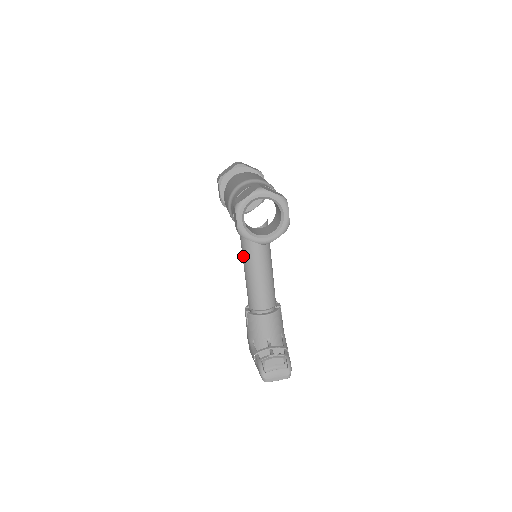
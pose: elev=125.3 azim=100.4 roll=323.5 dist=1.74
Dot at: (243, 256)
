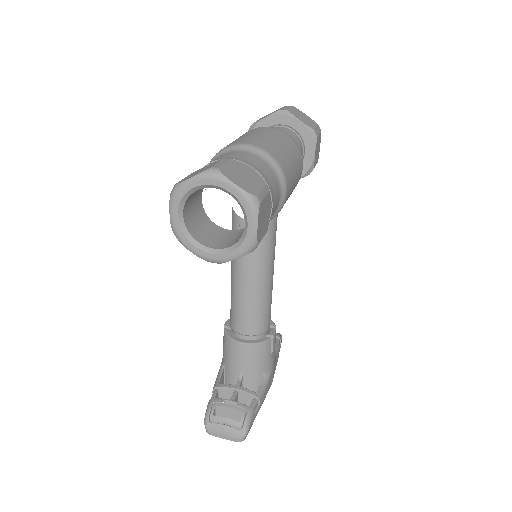
Dot at: occluded
